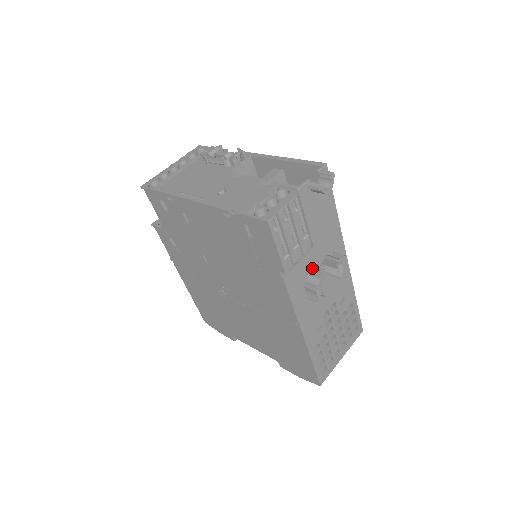
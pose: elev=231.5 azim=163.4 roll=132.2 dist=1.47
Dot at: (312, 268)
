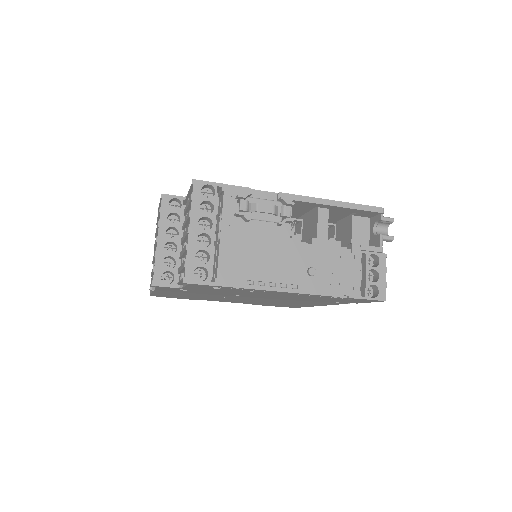
Dot at: occluded
